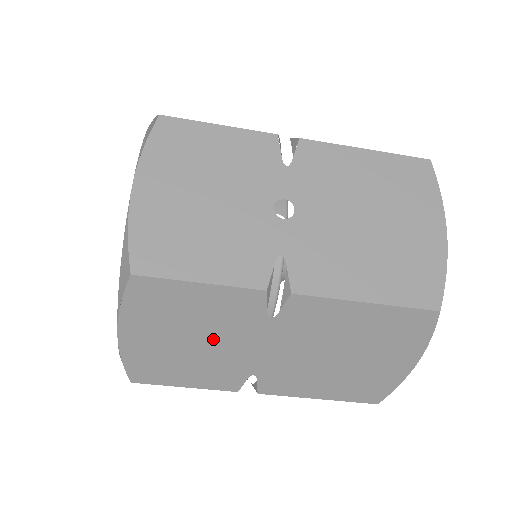
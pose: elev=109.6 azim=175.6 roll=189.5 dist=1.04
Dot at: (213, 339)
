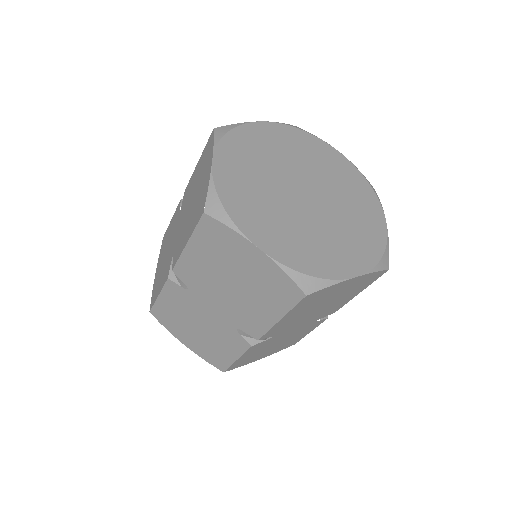
Dot at: (169, 246)
